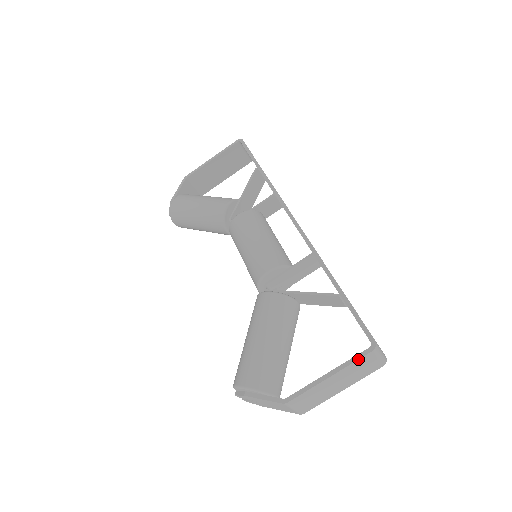
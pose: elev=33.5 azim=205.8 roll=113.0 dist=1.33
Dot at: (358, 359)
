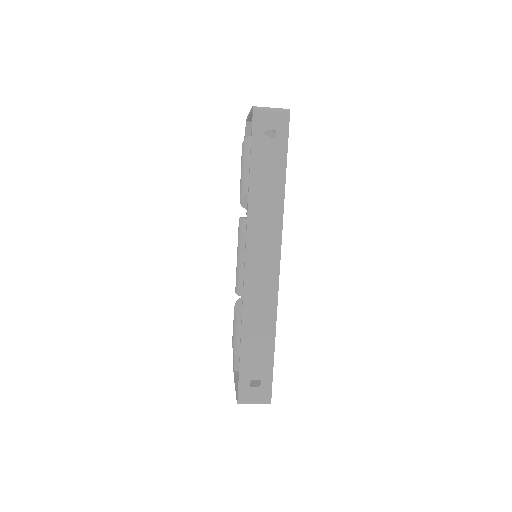
Dot at: (236, 398)
